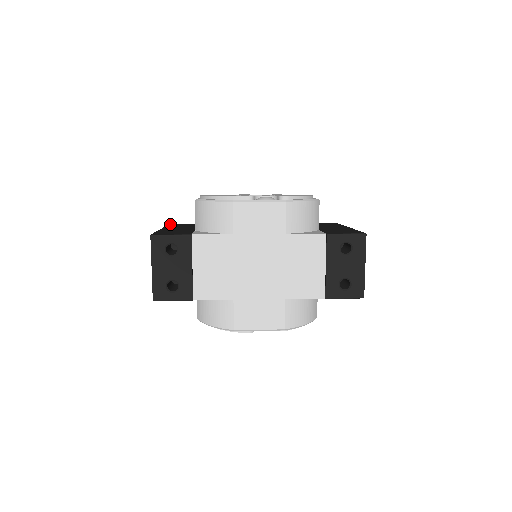
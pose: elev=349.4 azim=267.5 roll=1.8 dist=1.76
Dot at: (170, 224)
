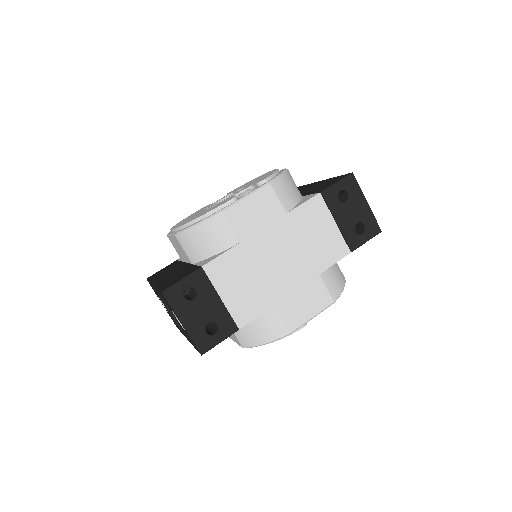
Dot at: (148, 278)
